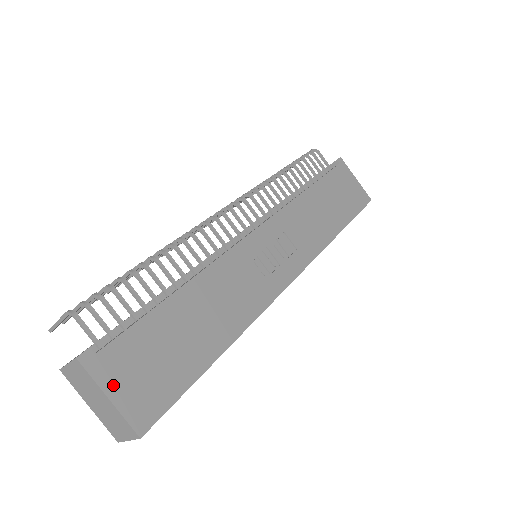
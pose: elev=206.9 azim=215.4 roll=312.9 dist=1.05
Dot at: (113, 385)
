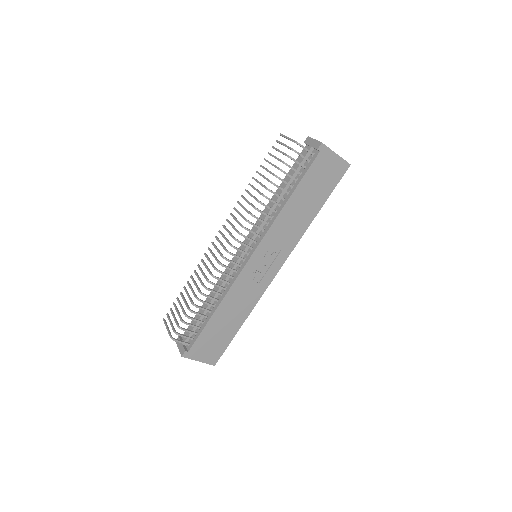
Dot at: (199, 357)
